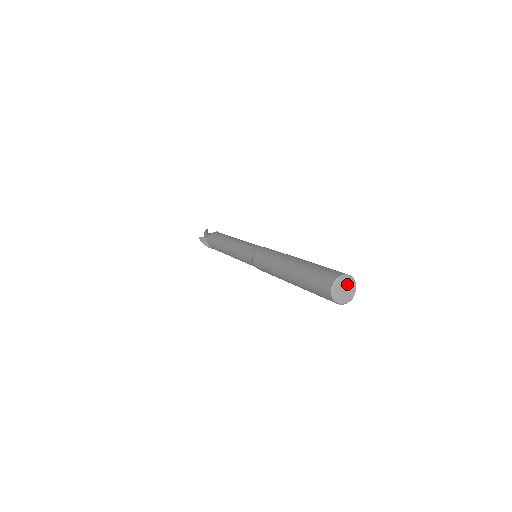
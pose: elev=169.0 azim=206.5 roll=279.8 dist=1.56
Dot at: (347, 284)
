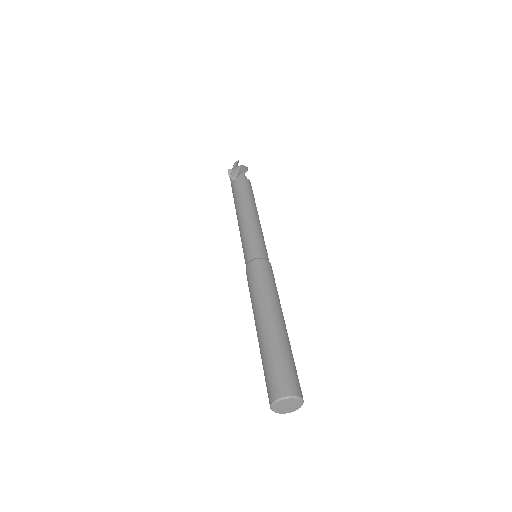
Dot at: (290, 402)
